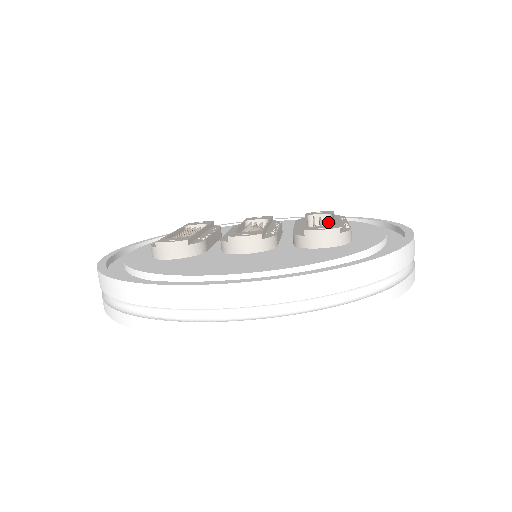
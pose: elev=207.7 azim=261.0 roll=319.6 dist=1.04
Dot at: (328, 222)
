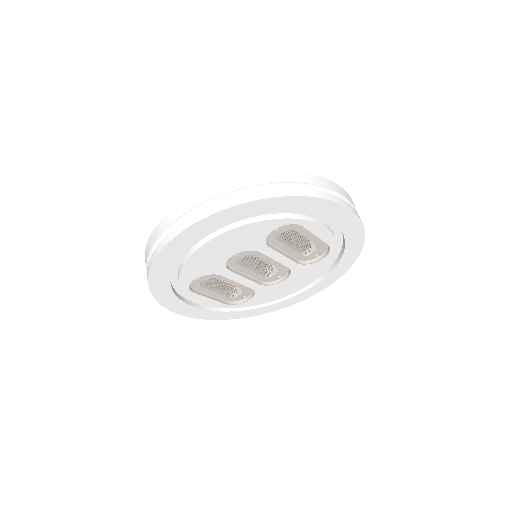
Dot at: occluded
